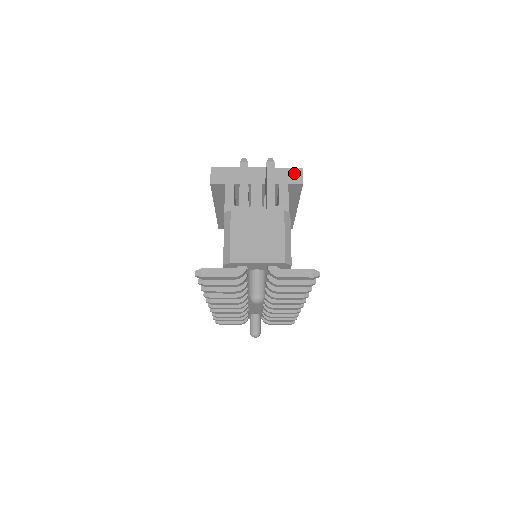
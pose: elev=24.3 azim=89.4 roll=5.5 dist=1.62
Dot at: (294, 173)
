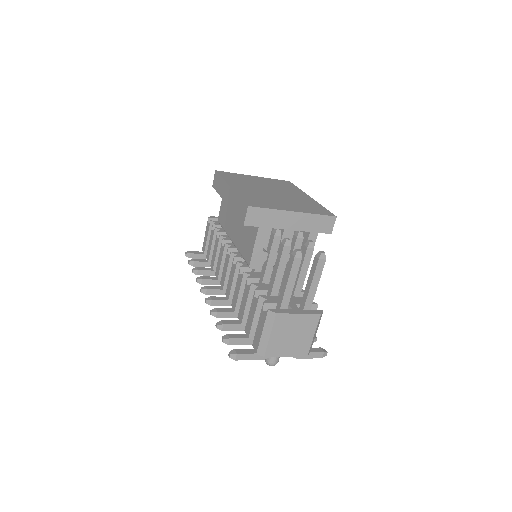
Dot at: (327, 222)
